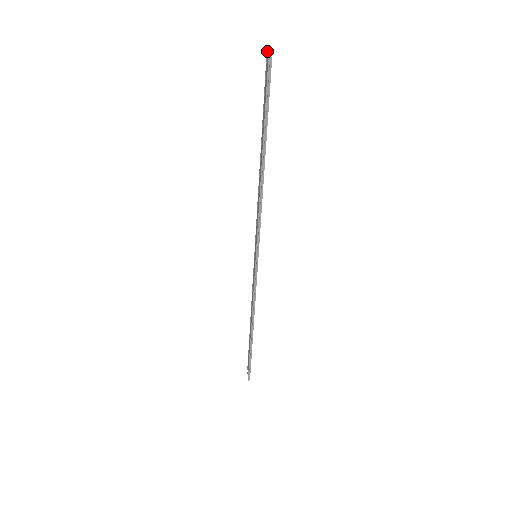
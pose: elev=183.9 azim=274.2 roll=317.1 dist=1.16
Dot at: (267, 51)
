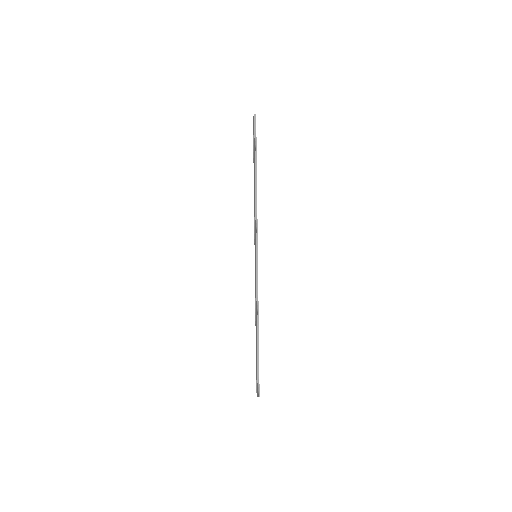
Dot at: (253, 117)
